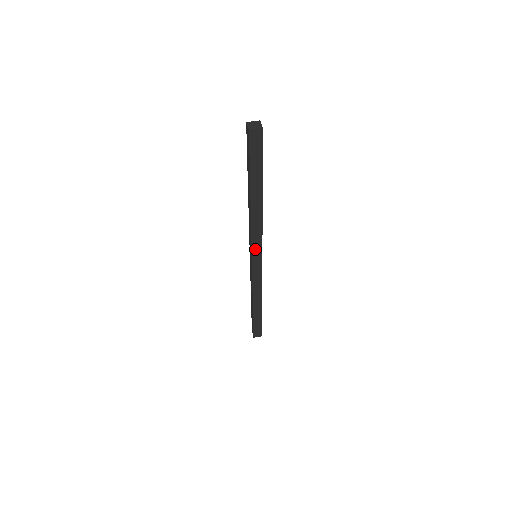
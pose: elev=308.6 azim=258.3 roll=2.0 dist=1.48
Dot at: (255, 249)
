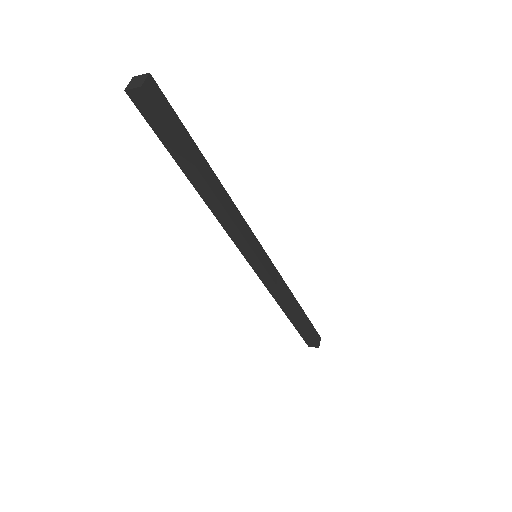
Dot at: (243, 249)
